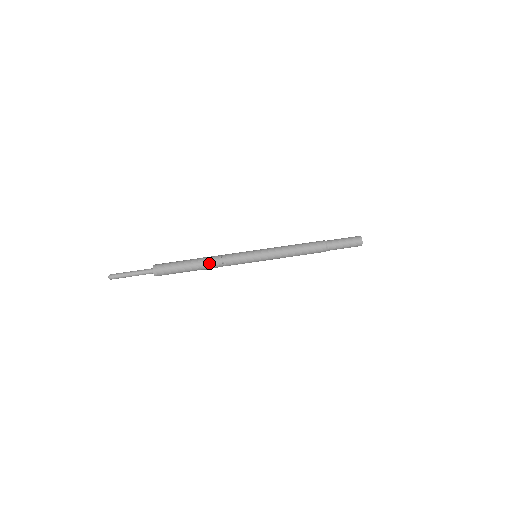
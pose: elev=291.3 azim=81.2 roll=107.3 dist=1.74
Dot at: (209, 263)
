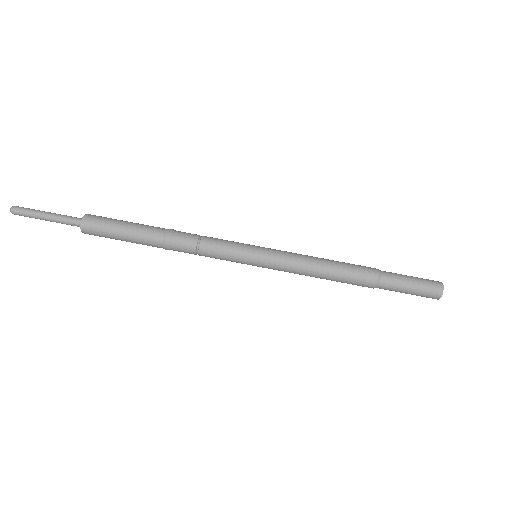
Dot at: (176, 234)
